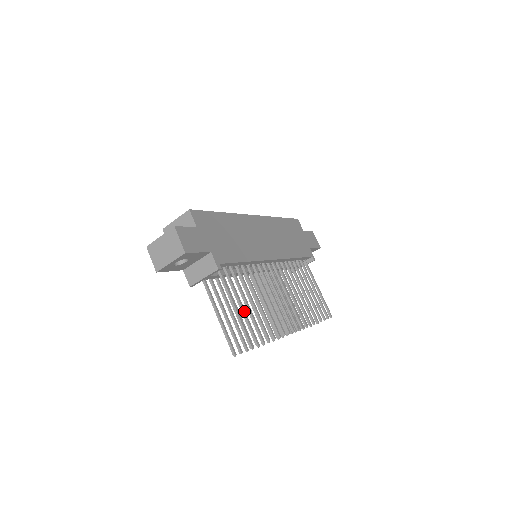
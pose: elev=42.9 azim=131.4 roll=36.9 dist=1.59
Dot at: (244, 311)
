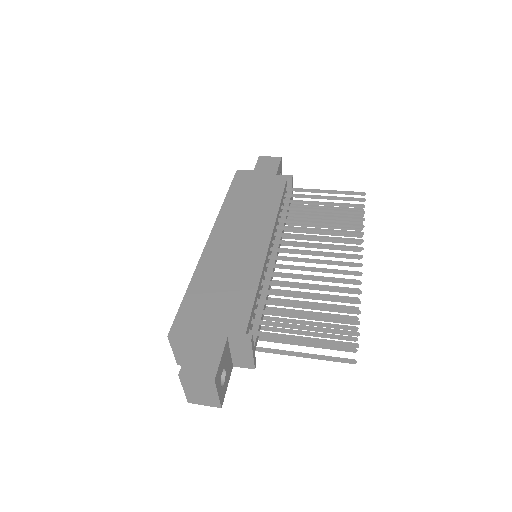
Dot at: (312, 328)
